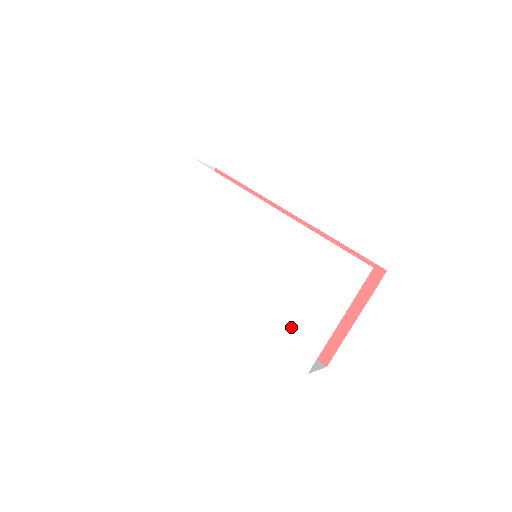
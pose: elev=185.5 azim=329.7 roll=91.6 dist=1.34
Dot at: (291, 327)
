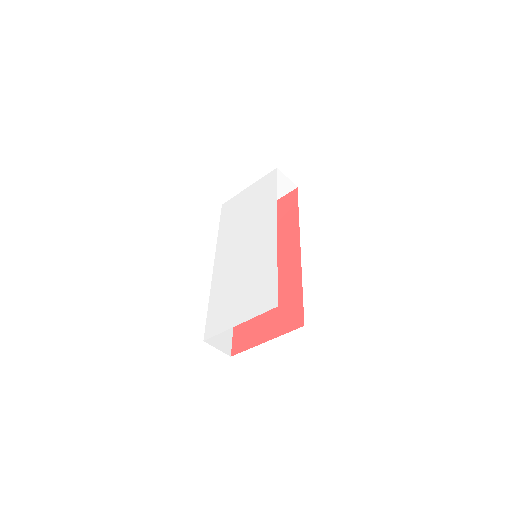
Dot at: (221, 308)
